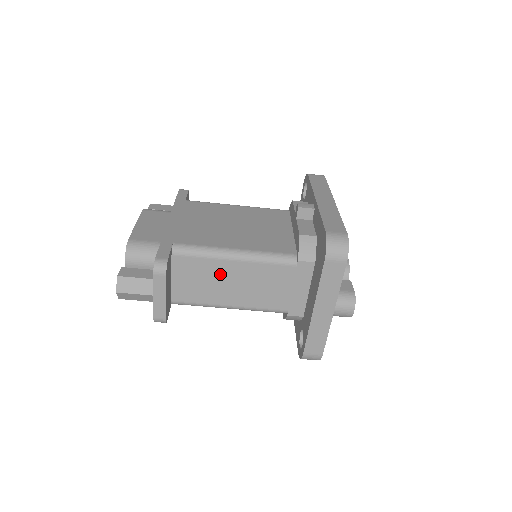
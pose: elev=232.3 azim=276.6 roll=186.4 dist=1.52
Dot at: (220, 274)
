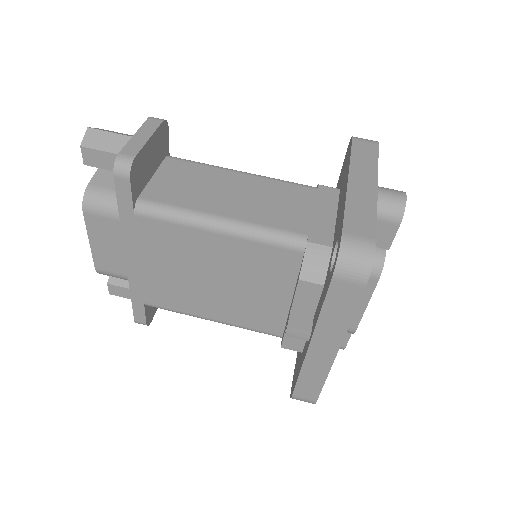
Dot at: (218, 182)
